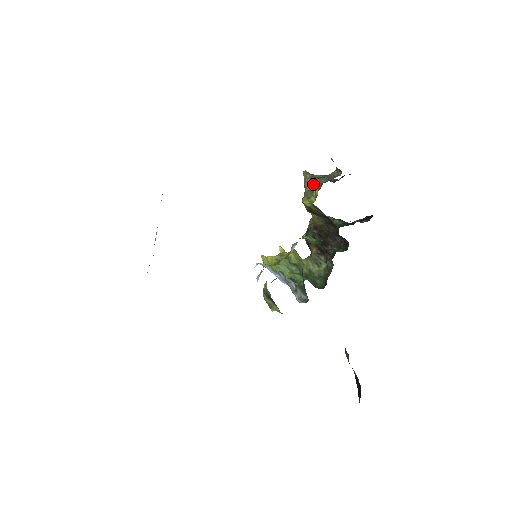
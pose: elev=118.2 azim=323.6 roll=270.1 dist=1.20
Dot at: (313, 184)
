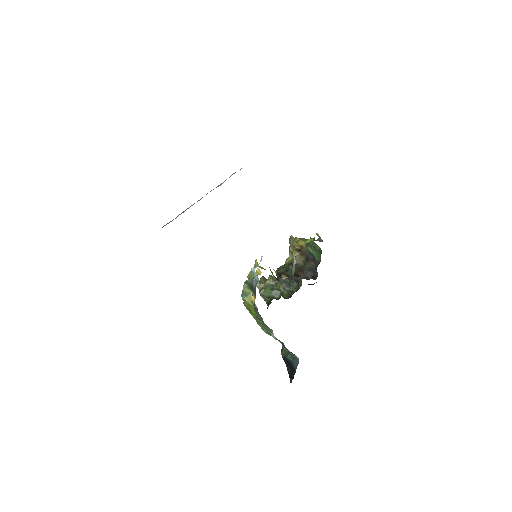
Dot at: (304, 238)
